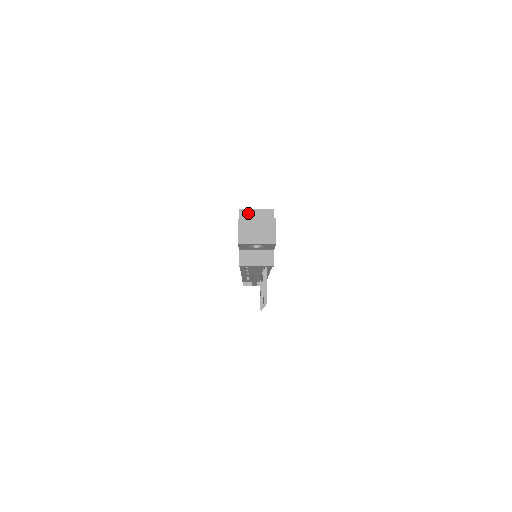
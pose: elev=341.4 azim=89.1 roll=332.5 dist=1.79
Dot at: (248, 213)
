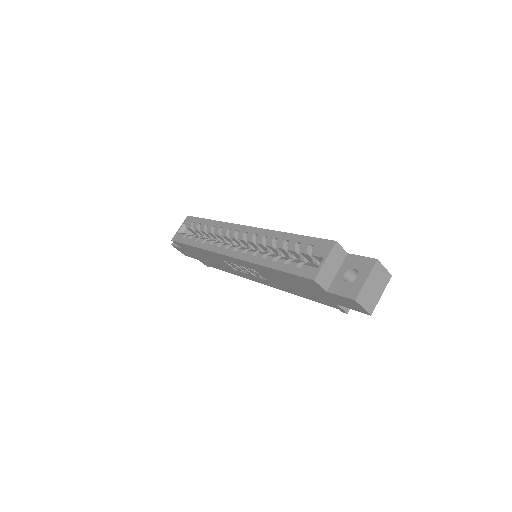
Dot at: (323, 273)
